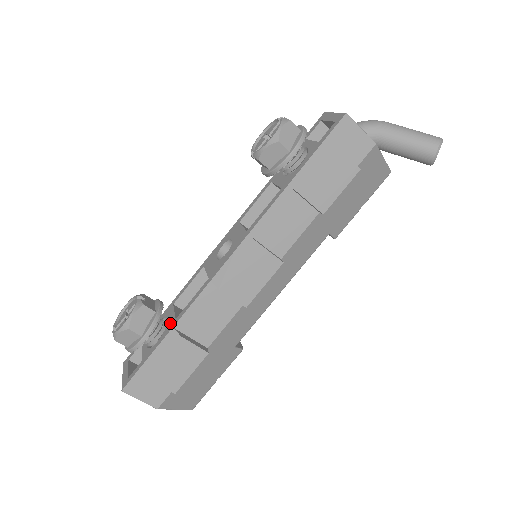
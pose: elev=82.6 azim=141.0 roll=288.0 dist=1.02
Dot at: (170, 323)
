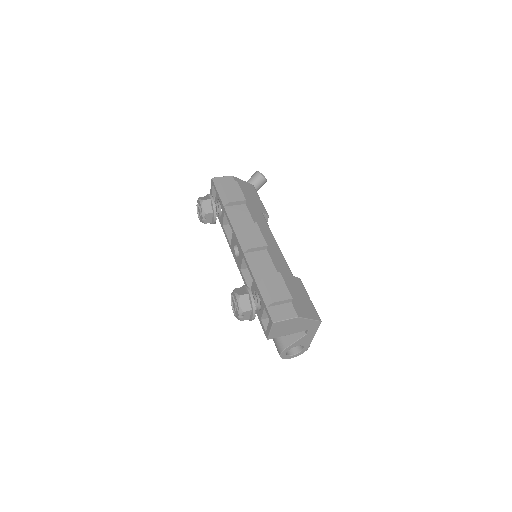
Dot at: (254, 286)
